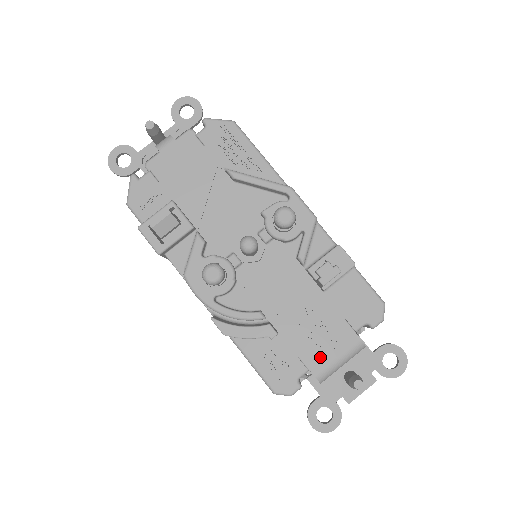
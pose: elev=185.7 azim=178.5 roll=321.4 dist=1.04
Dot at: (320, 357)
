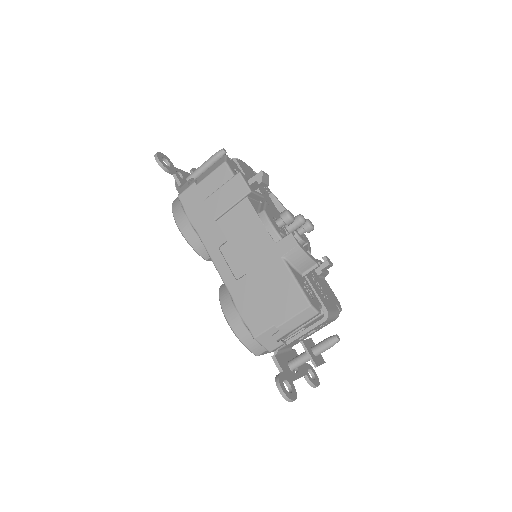
Dot at: (326, 303)
